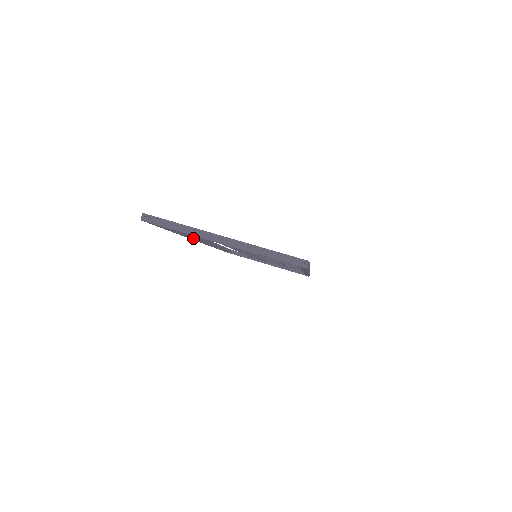
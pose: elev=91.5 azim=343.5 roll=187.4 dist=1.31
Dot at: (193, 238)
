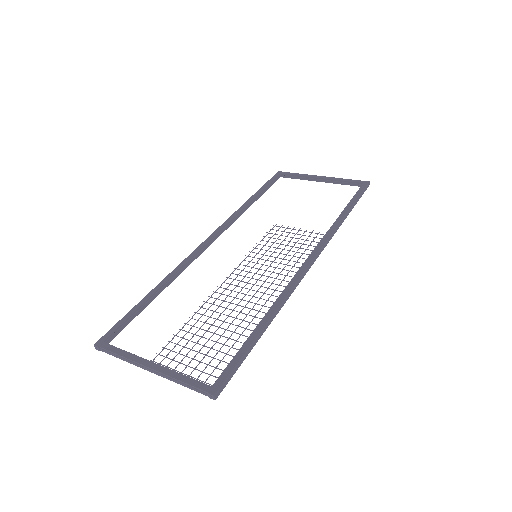
Dot at: occluded
